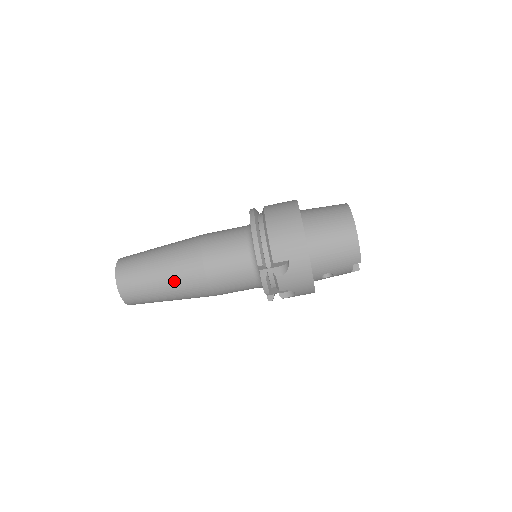
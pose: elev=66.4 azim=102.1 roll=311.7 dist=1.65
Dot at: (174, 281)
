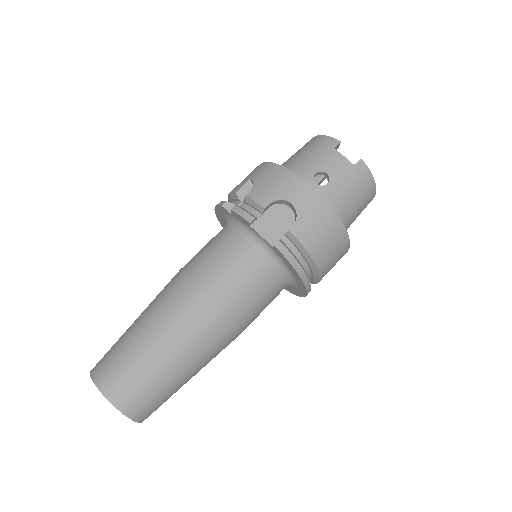
Dot at: (152, 309)
